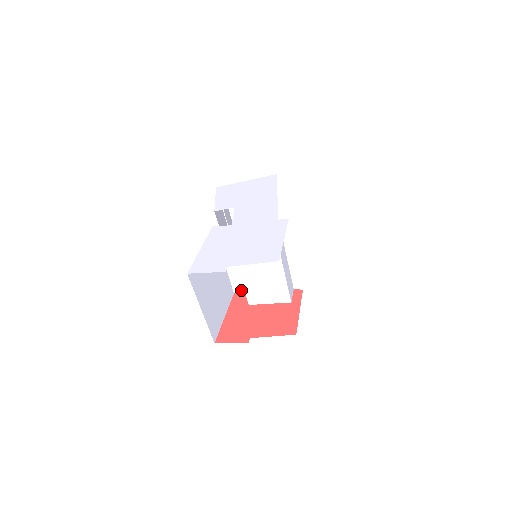
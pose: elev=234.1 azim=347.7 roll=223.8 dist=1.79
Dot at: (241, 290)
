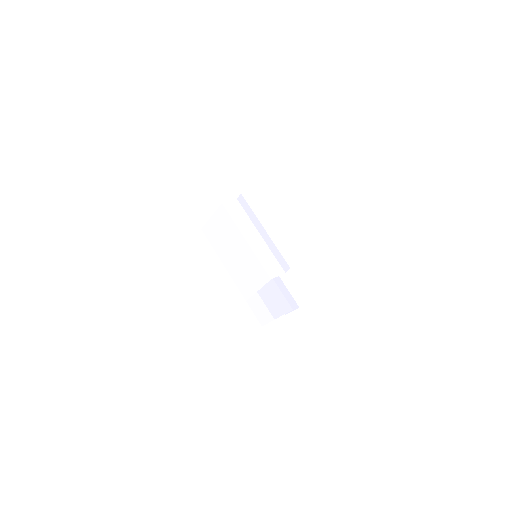
Dot at: occluded
